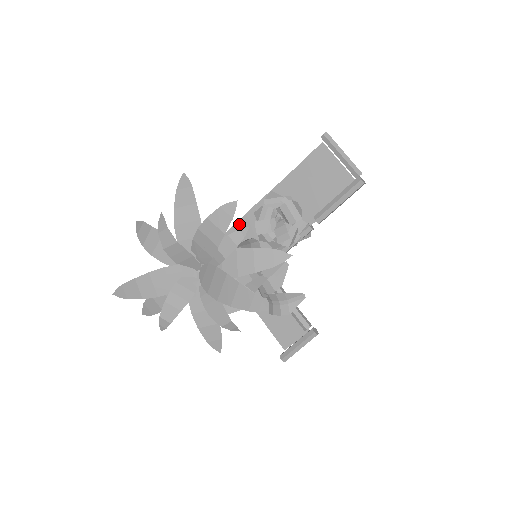
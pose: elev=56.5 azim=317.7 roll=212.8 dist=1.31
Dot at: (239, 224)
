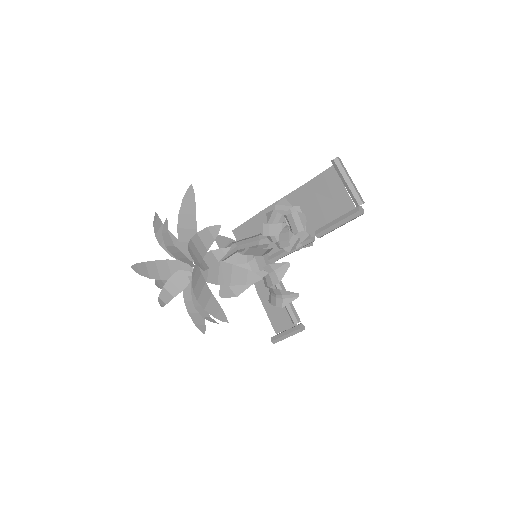
Dot at: (255, 218)
